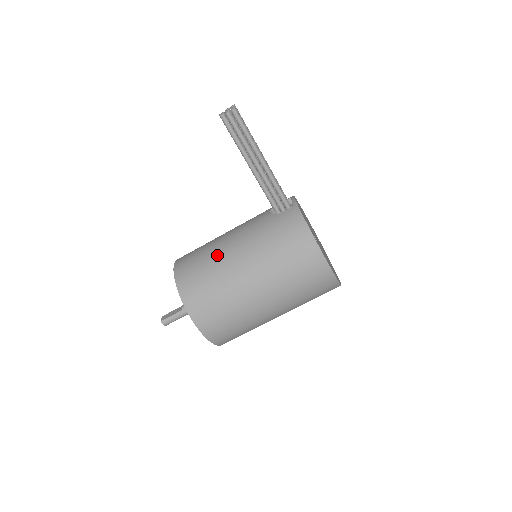
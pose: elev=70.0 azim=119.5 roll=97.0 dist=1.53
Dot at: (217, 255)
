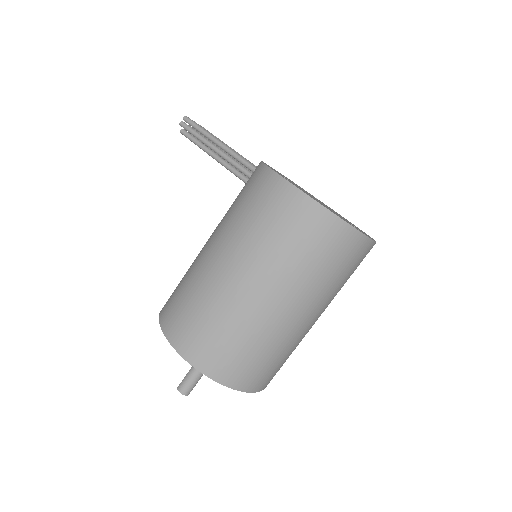
Dot at: occluded
